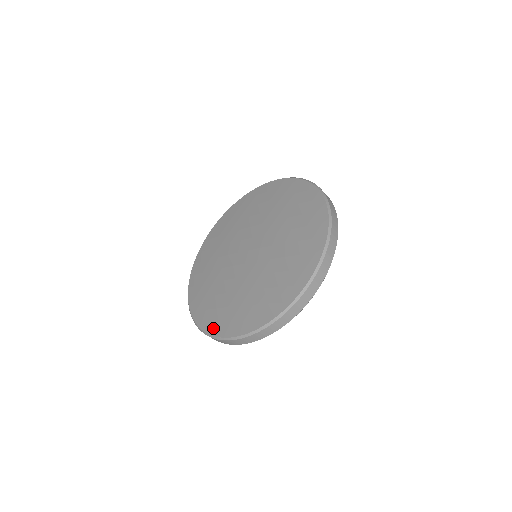
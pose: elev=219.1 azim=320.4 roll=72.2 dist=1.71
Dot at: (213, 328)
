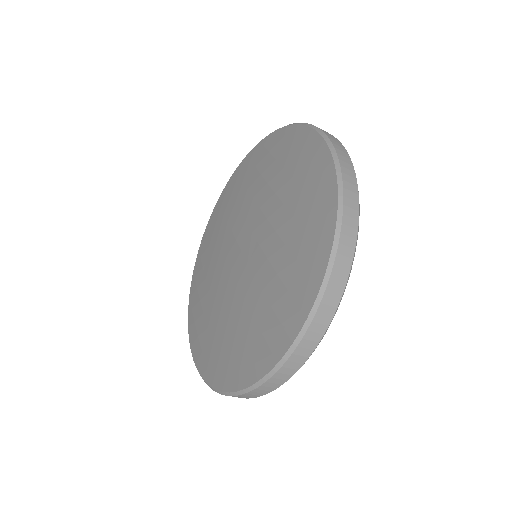
Dot at: (191, 322)
